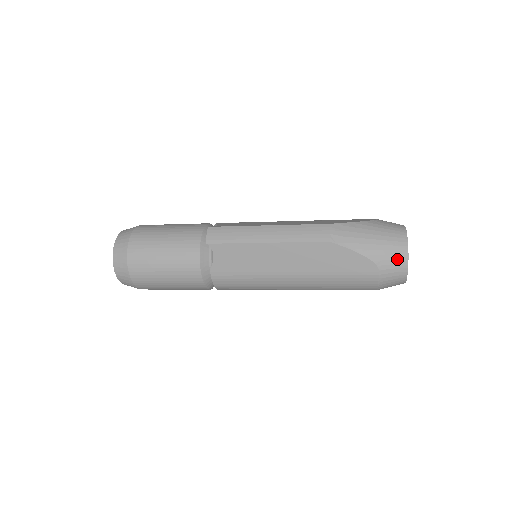
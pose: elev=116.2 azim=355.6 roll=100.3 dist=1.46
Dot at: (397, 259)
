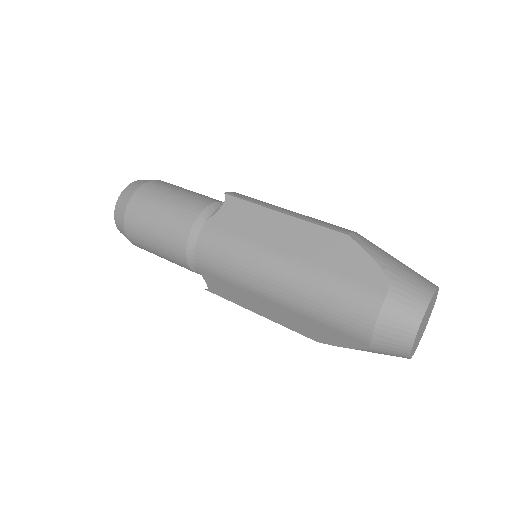
Dot at: (417, 292)
